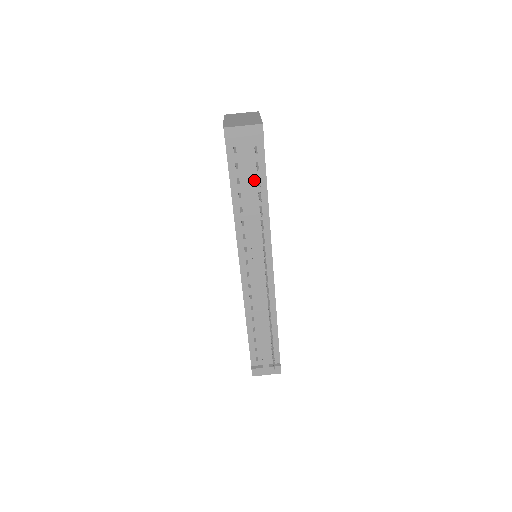
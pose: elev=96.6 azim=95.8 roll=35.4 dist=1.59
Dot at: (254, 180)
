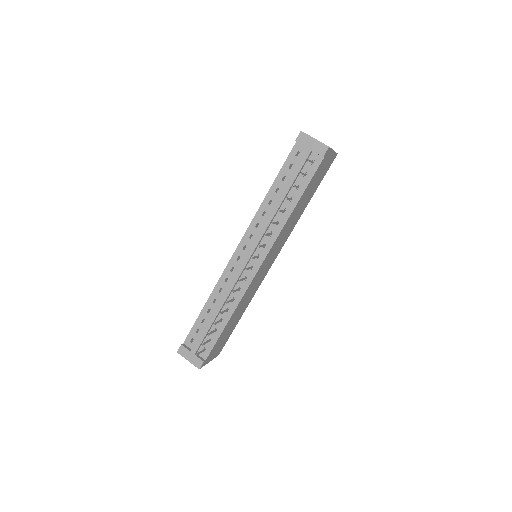
Dot at: occluded
